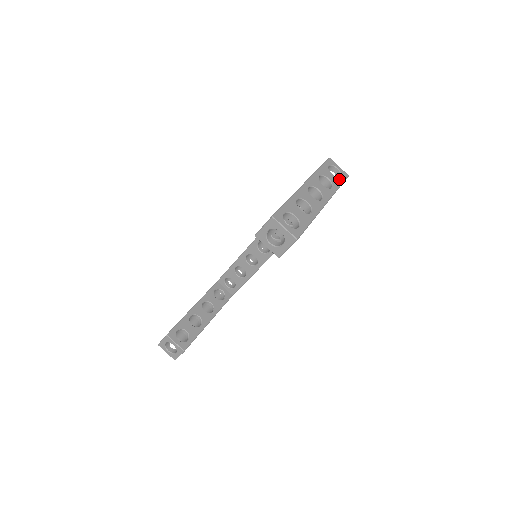
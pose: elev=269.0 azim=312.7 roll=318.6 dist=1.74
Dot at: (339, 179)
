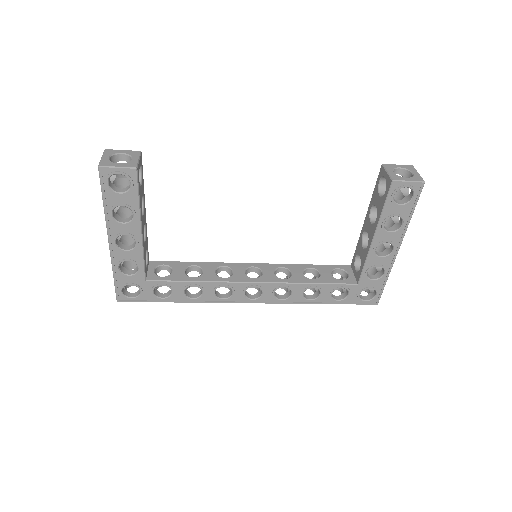
Dot at: occluded
